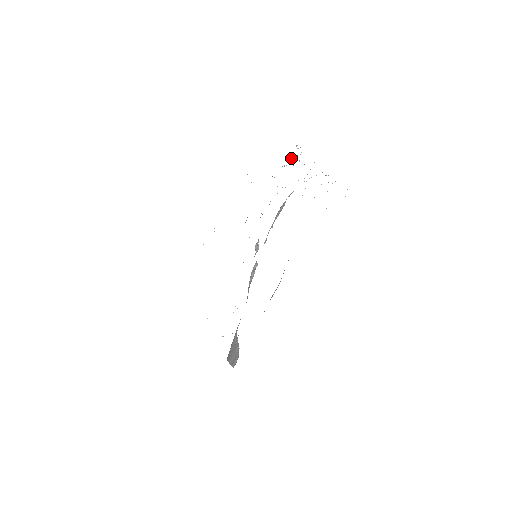
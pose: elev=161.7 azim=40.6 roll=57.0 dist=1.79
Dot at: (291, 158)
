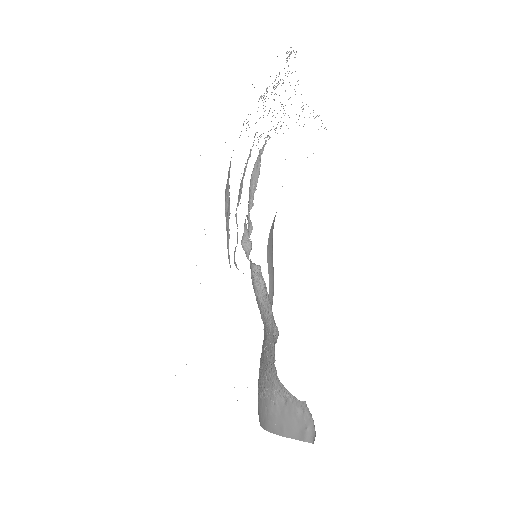
Dot at: (275, 80)
